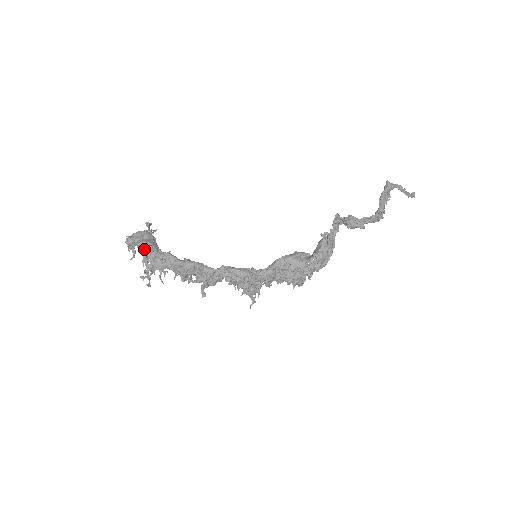
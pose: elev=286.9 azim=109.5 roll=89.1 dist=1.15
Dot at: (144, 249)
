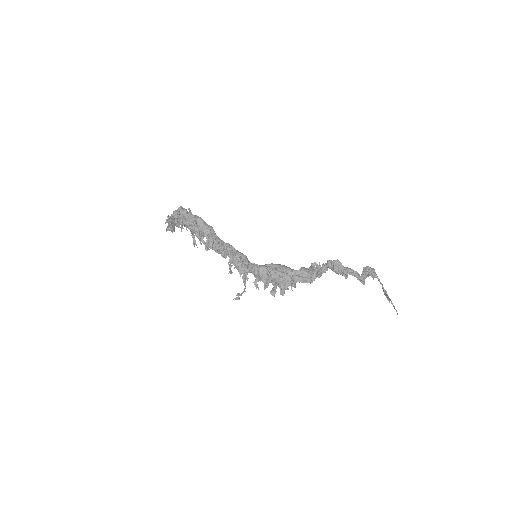
Dot at: (181, 209)
